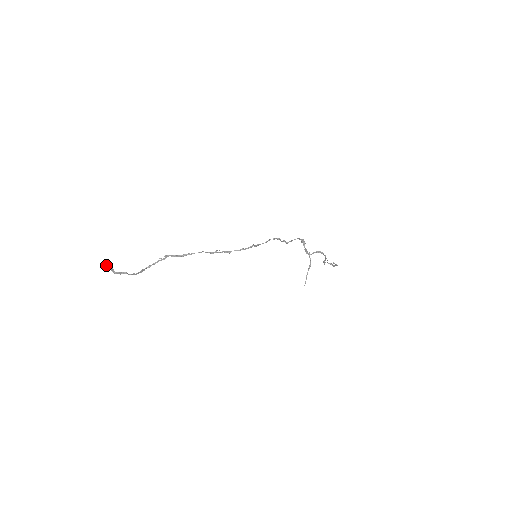
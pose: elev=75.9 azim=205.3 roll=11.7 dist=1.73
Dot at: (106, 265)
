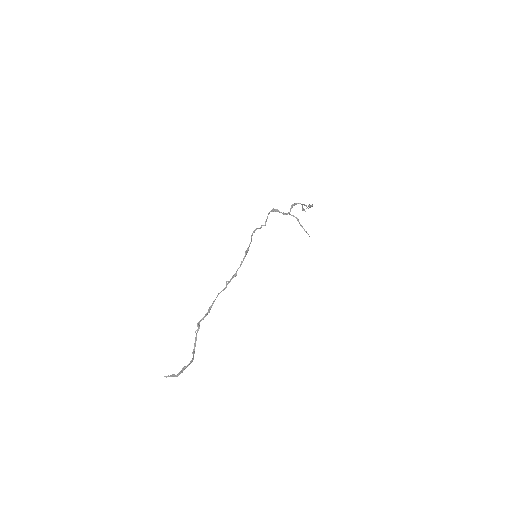
Dot at: occluded
